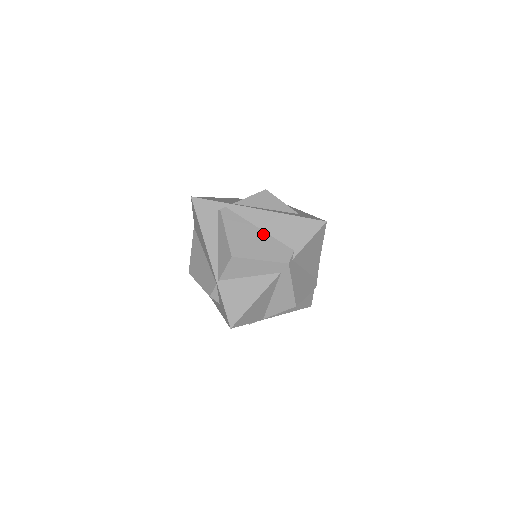
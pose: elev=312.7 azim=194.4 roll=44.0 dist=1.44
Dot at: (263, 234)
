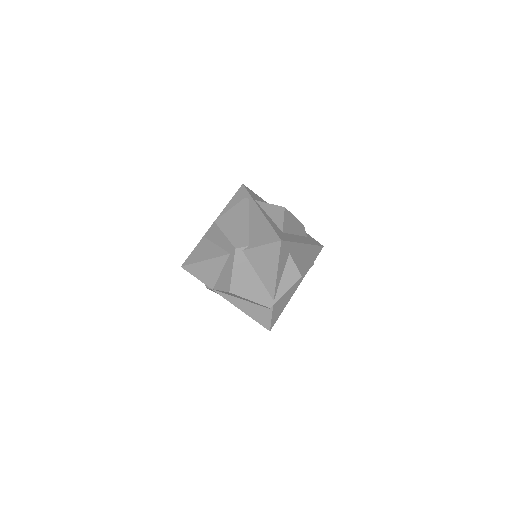
Dot at: (246, 225)
